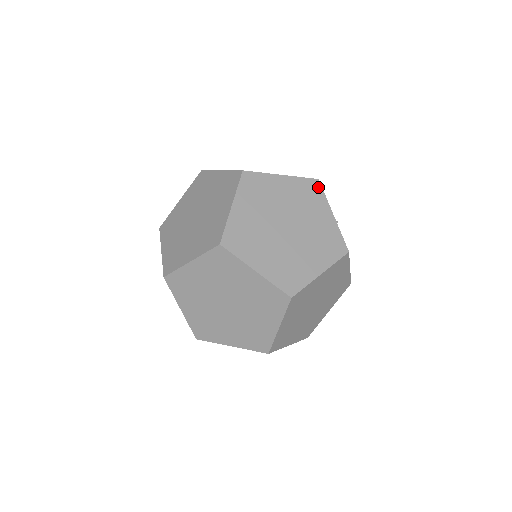
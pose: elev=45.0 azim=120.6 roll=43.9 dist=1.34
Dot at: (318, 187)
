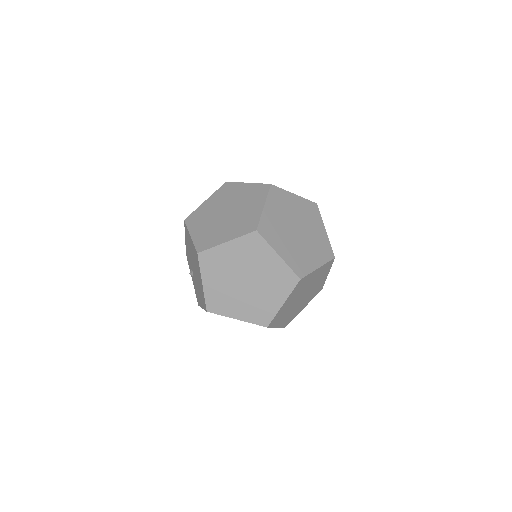
Dot at: (317, 209)
